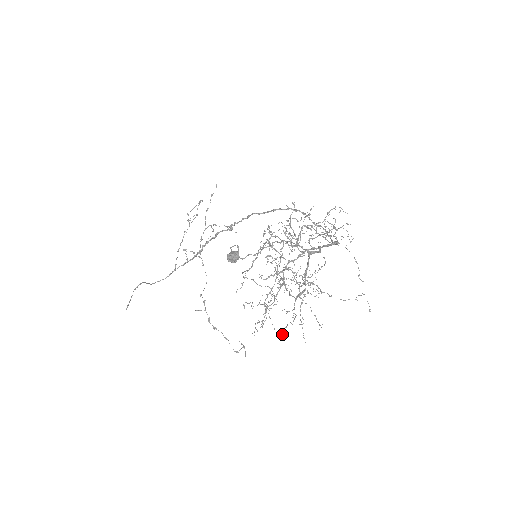
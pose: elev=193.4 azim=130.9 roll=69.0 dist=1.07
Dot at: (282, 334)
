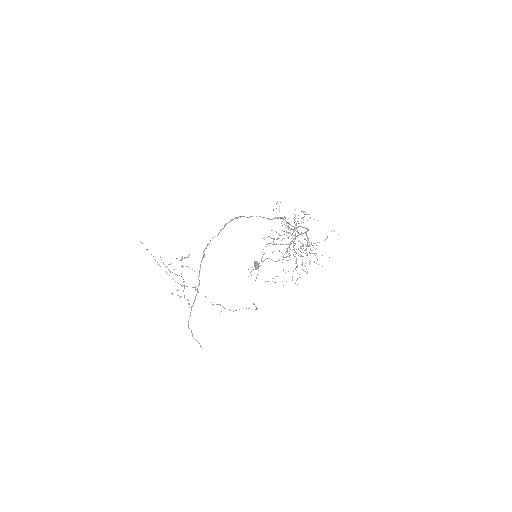
Dot at: occluded
